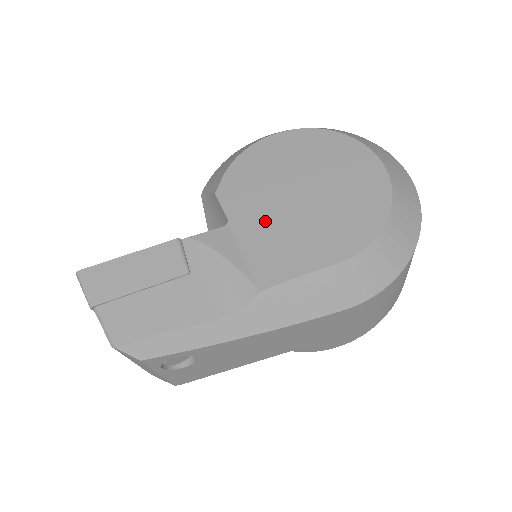
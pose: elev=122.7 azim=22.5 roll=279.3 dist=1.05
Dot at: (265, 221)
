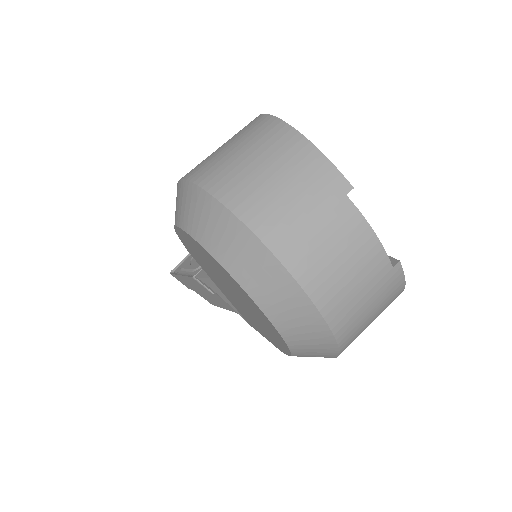
Dot at: (225, 292)
